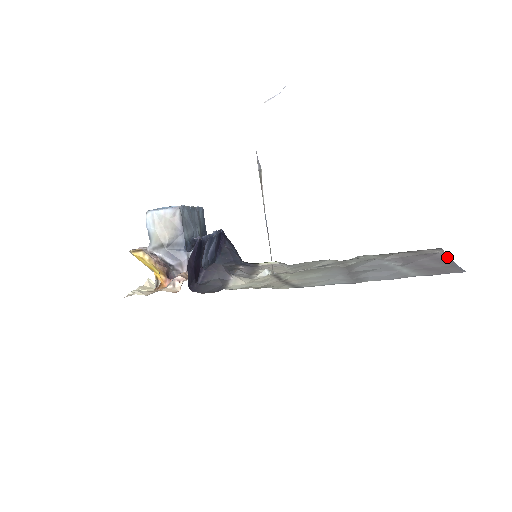
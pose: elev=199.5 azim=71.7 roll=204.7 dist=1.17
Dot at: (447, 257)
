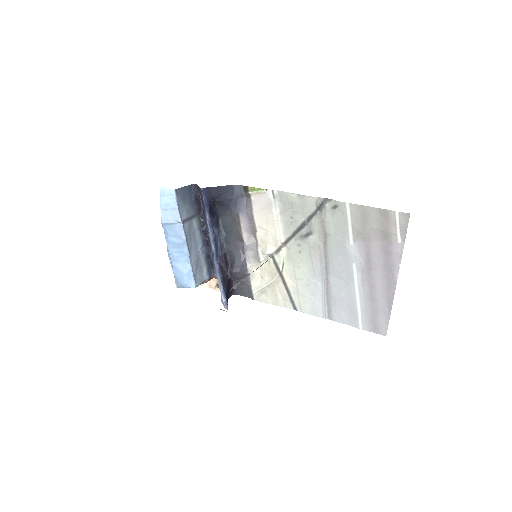
Dot at: (396, 274)
